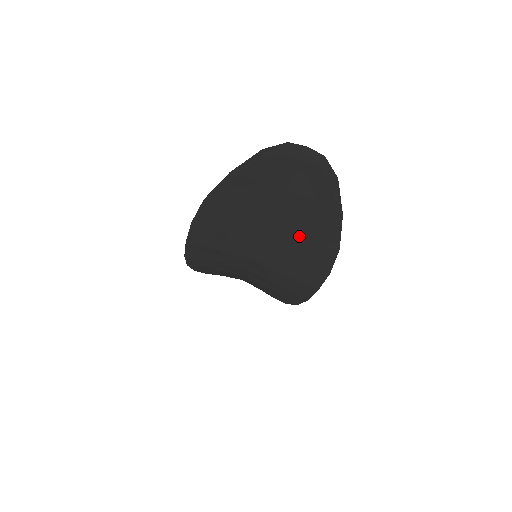
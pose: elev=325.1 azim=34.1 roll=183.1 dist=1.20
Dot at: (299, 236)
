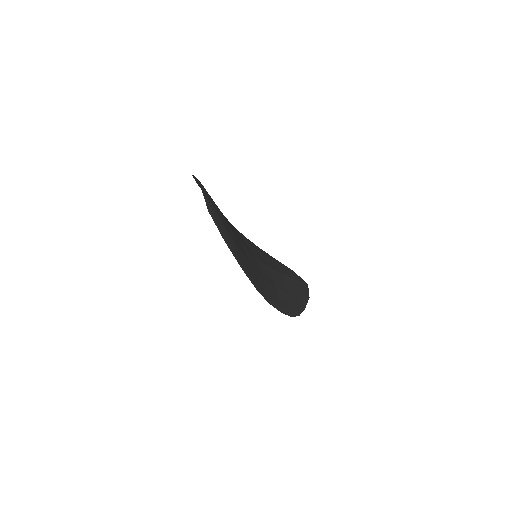
Dot at: occluded
